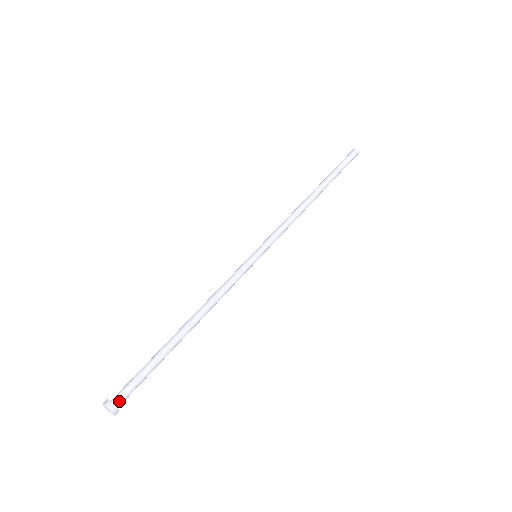
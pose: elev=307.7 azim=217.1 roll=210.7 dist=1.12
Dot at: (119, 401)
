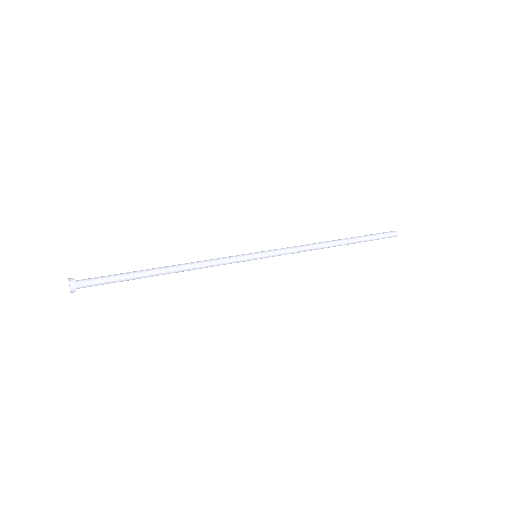
Dot at: (80, 280)
